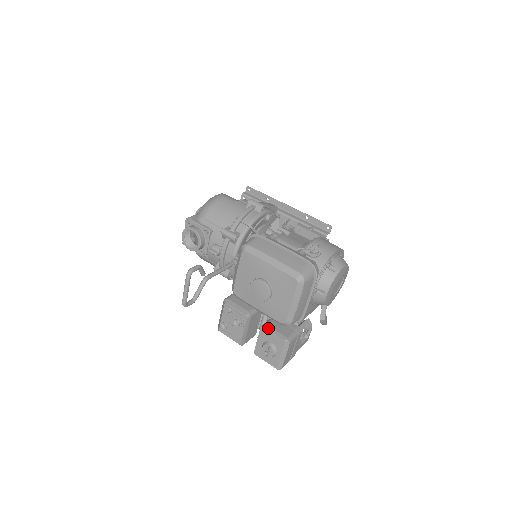
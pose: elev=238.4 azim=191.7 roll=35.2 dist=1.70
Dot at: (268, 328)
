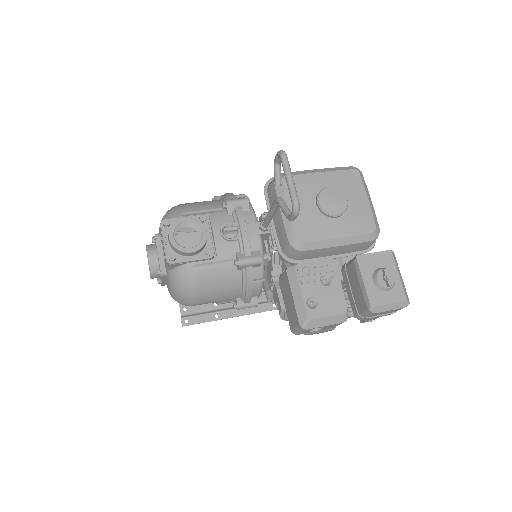
Dot at: (364, 254)
